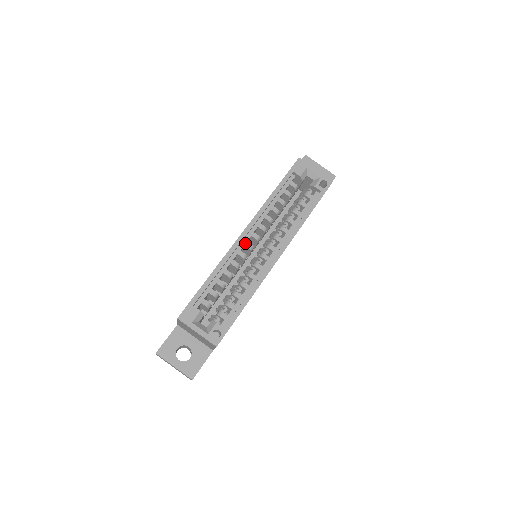
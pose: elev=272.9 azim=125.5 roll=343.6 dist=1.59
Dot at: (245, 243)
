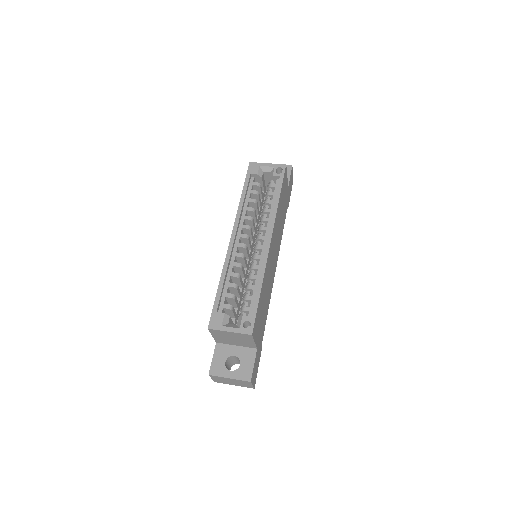
Dot at: (237, 245)
